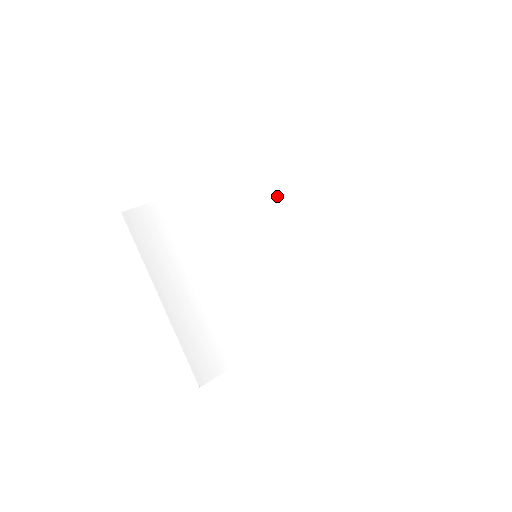
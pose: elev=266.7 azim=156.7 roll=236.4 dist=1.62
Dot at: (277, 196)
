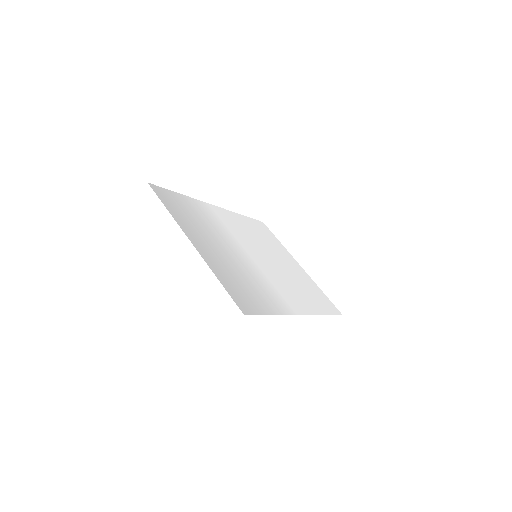
Dot at: (257, 234)
